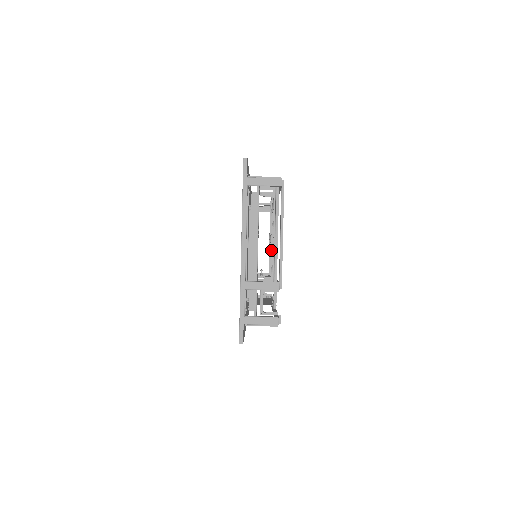
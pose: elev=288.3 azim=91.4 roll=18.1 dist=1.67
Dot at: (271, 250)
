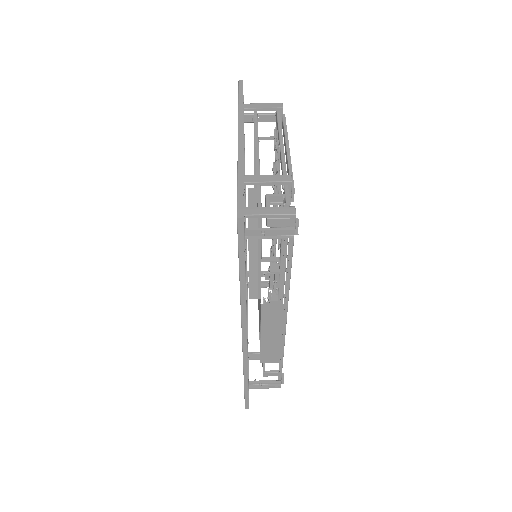
Dot at: occluded
